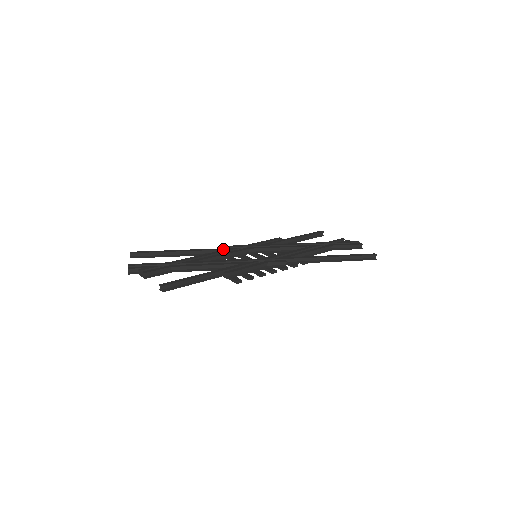
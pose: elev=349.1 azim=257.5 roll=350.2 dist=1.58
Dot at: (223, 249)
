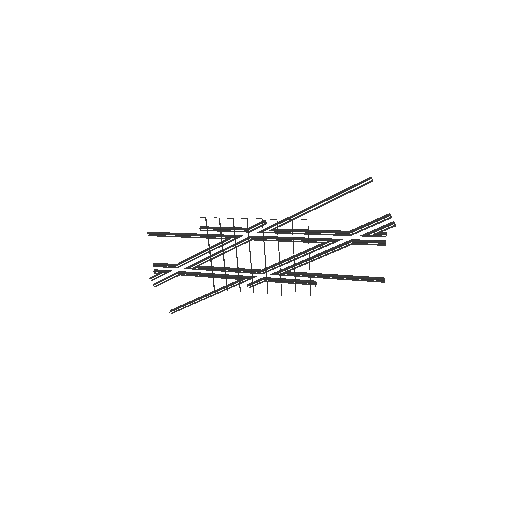
Dot at: occluded
